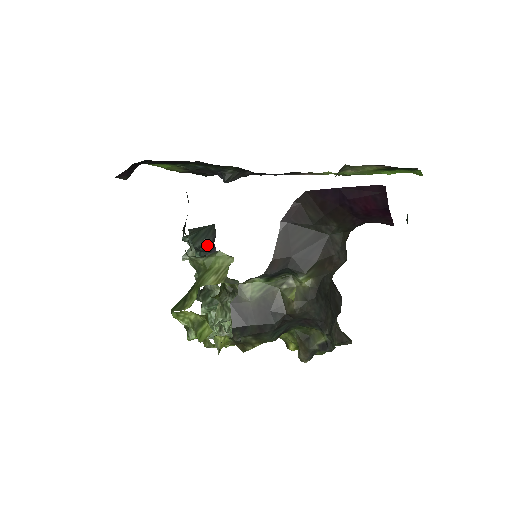
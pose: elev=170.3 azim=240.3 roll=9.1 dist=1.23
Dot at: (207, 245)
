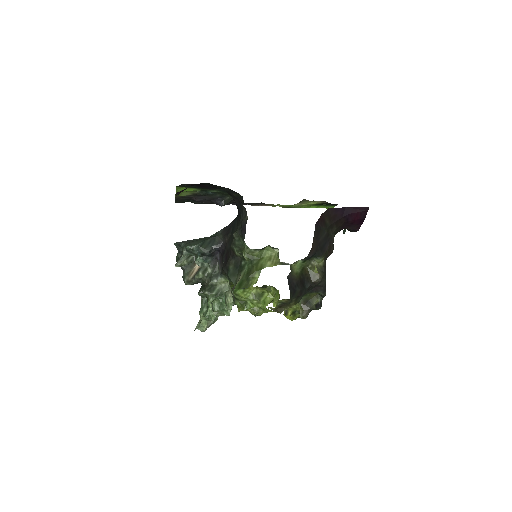
Dot at: (214, 251)
